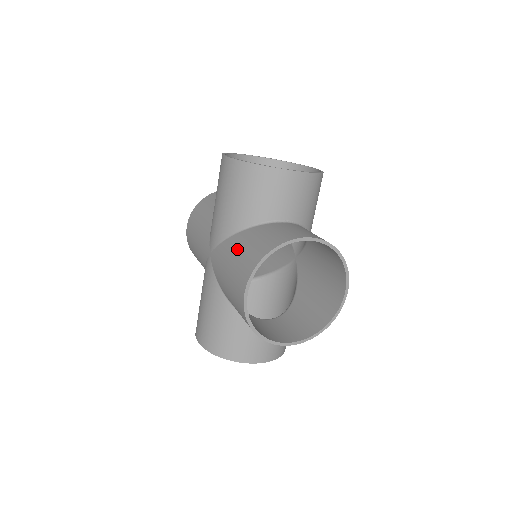
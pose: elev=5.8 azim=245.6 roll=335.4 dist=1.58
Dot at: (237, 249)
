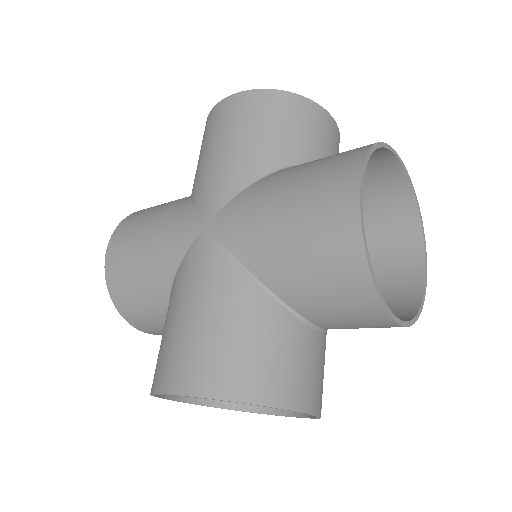
Dot at: (292, 174)
